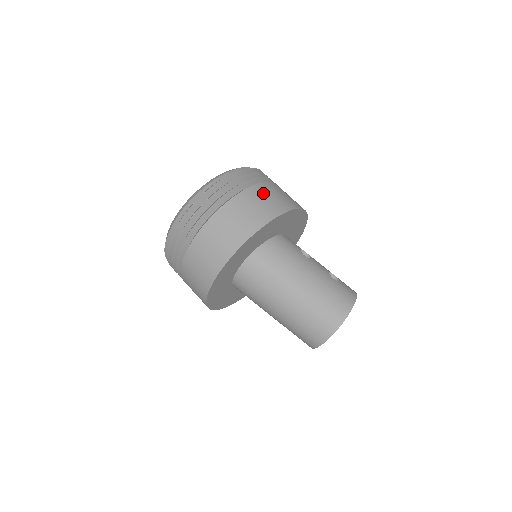
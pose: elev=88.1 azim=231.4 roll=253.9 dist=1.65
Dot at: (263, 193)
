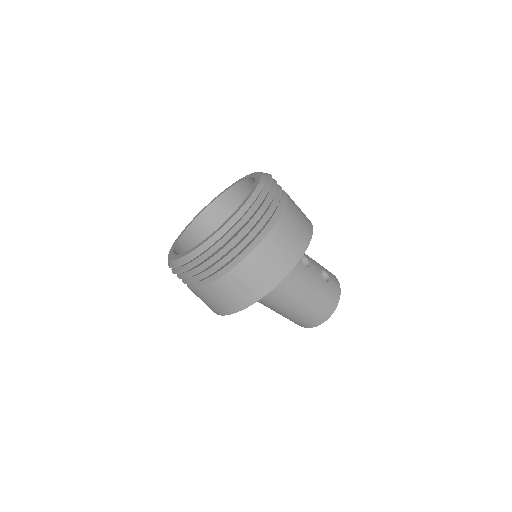
Dot at: (283, 234)
